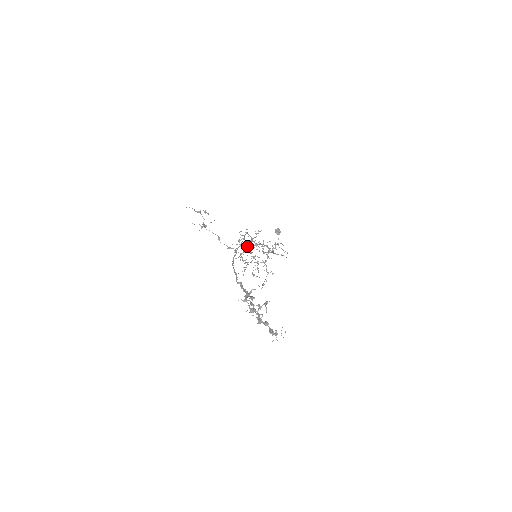
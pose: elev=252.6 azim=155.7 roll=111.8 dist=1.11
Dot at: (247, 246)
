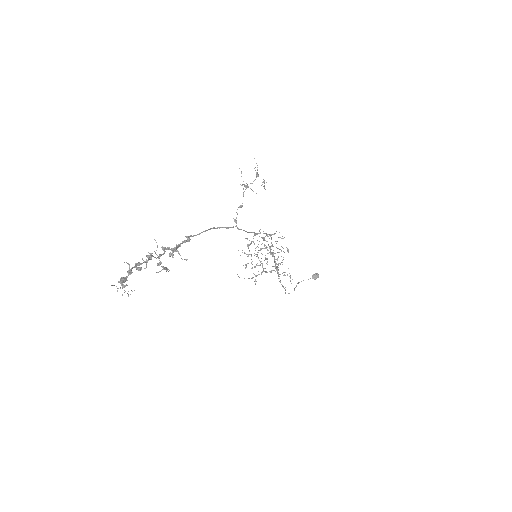
Dot at: occluded
